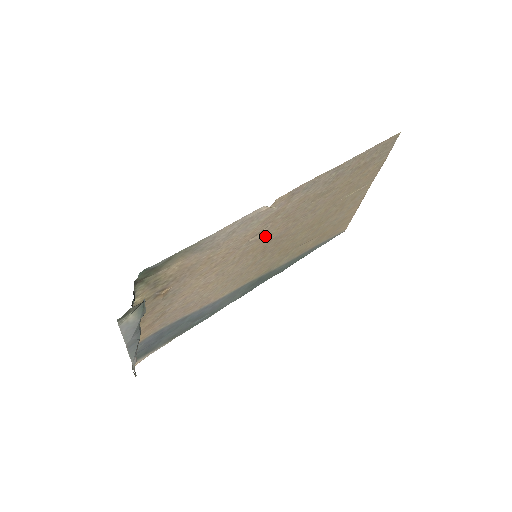
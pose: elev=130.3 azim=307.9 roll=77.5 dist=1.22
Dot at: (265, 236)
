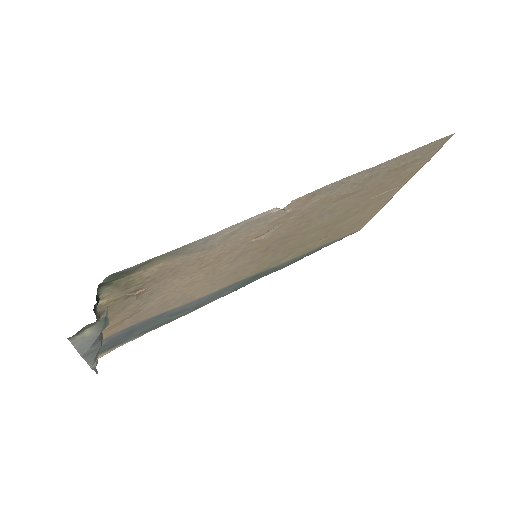
Dot at: (270, 236)
